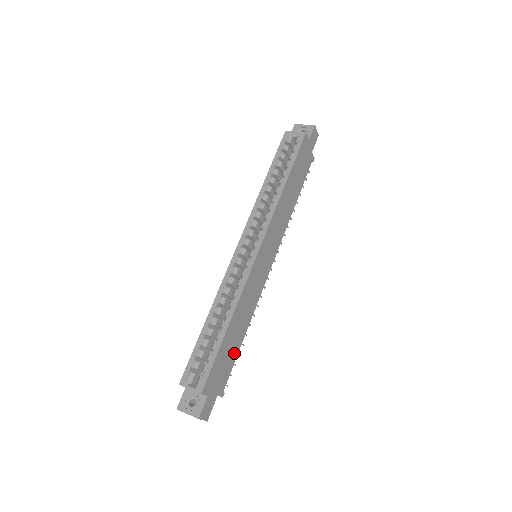
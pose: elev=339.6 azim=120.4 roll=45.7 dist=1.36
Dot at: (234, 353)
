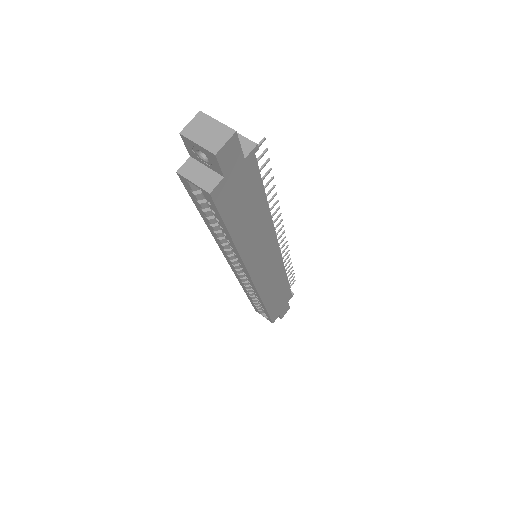
Dot at: (285, 290)
